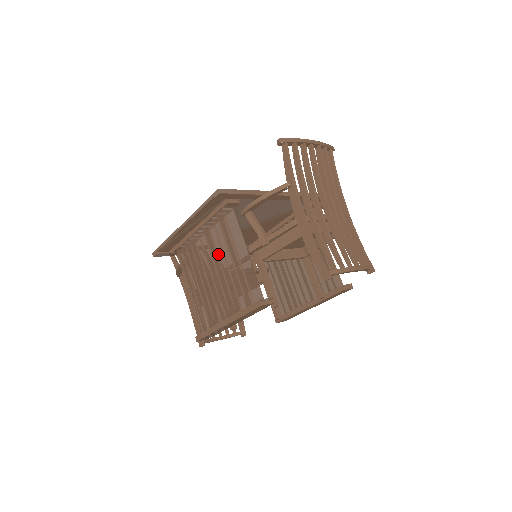
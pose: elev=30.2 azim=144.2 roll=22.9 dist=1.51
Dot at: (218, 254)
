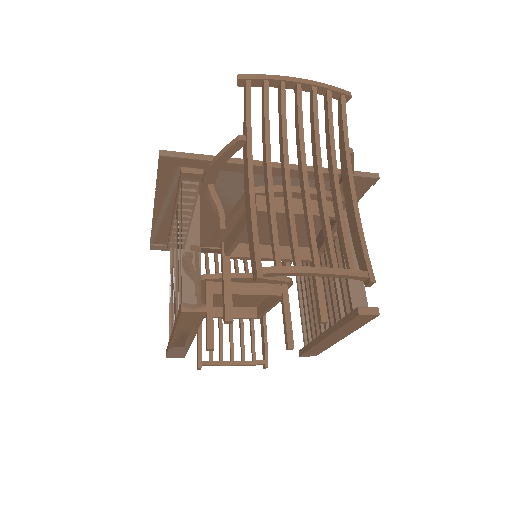
Dot at: (177, 243)
